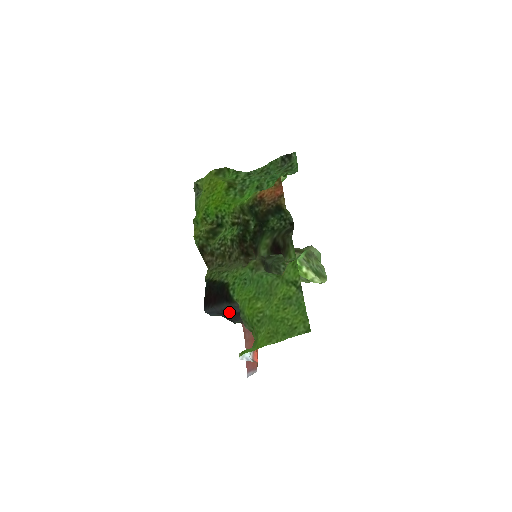
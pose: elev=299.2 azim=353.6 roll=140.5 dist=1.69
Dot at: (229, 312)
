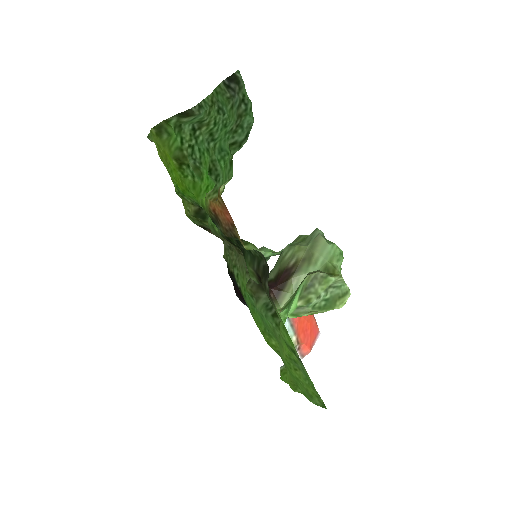
Dot at: occluded
